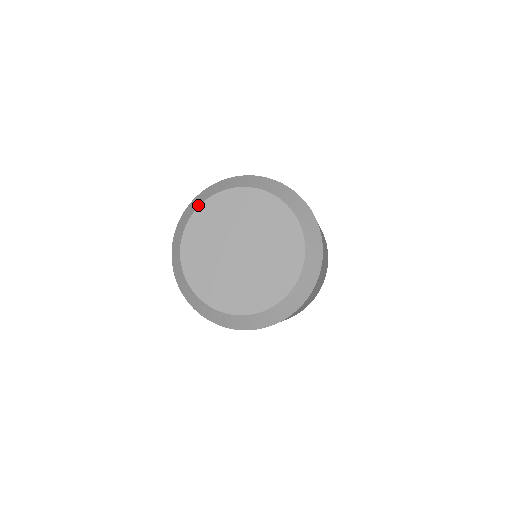
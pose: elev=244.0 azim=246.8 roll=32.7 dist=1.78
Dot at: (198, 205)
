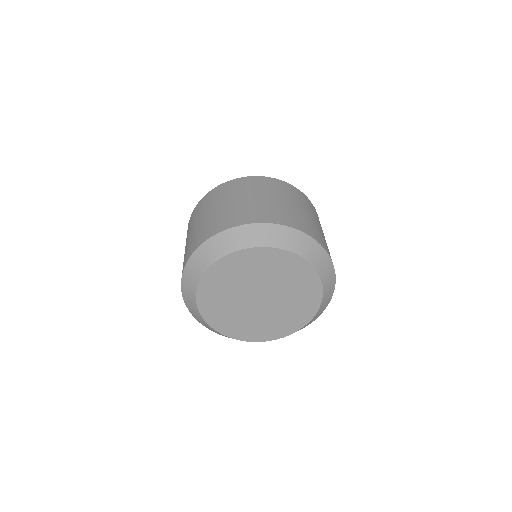
Dot at: (194, 299)
